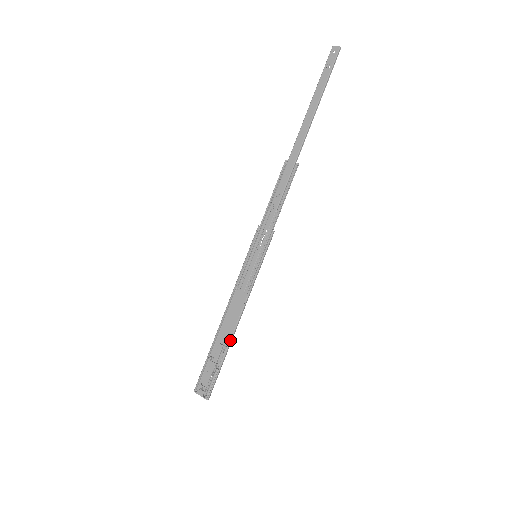
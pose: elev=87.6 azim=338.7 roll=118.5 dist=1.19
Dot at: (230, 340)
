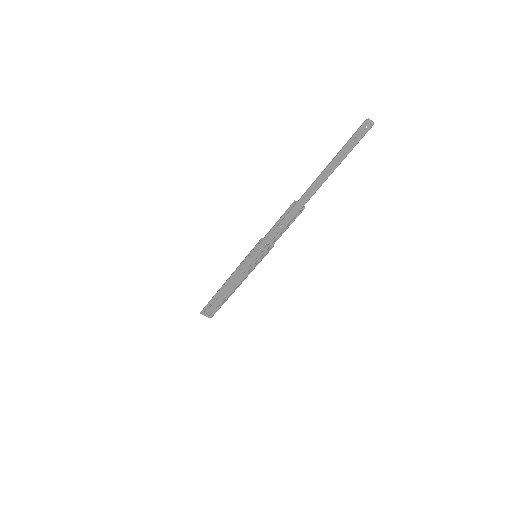
Dot at: occluded
